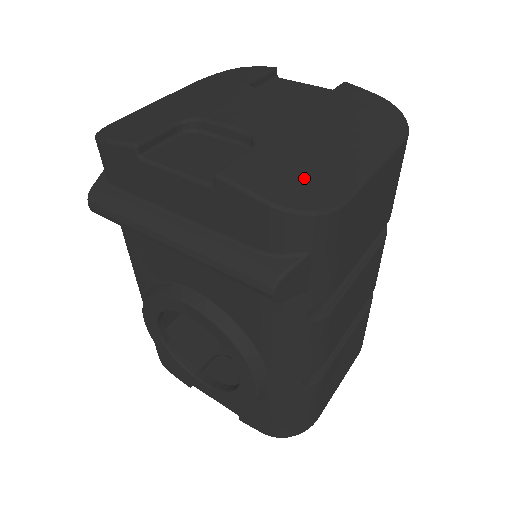
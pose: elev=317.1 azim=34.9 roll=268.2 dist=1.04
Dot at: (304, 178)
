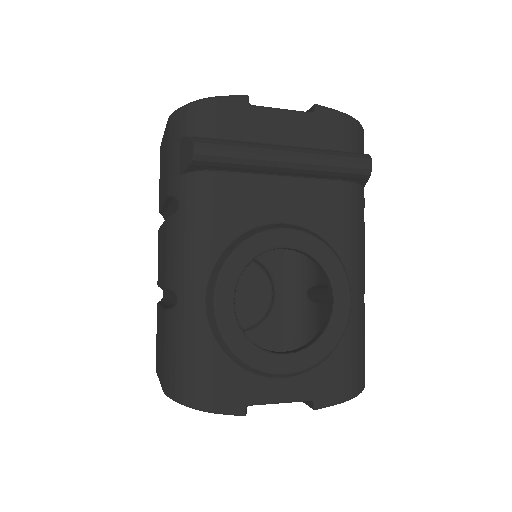
Dot at: occluded
